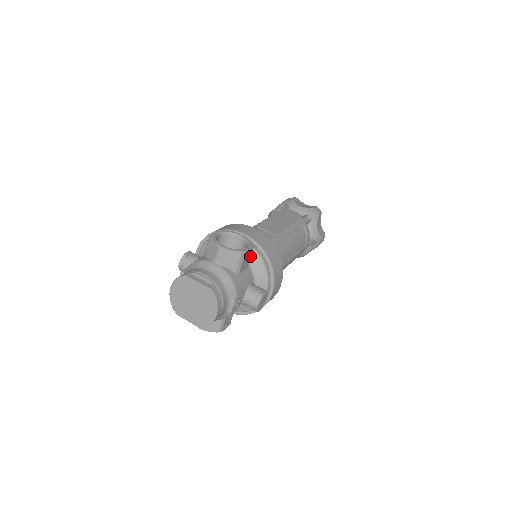
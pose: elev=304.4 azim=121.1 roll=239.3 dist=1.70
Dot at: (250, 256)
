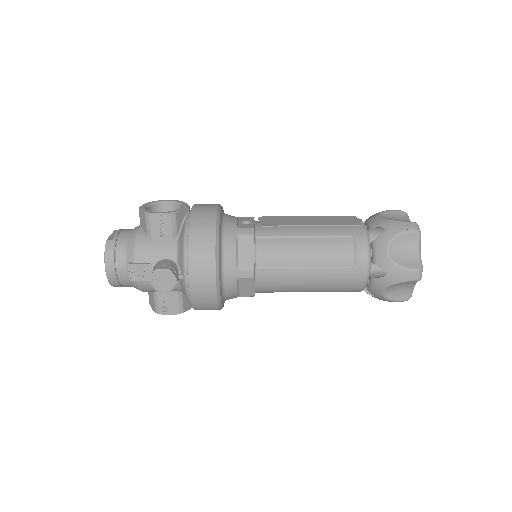
Dot at: (170, 225)
